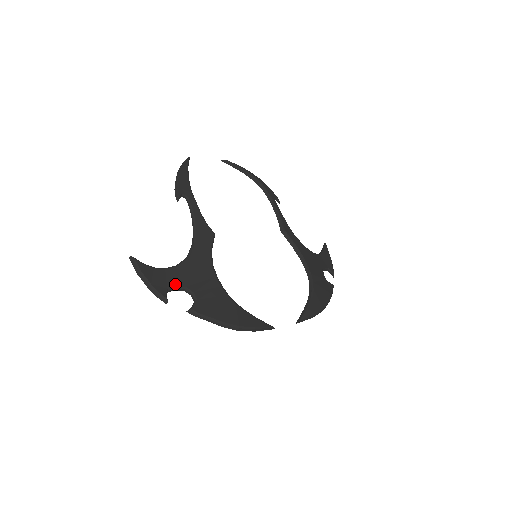
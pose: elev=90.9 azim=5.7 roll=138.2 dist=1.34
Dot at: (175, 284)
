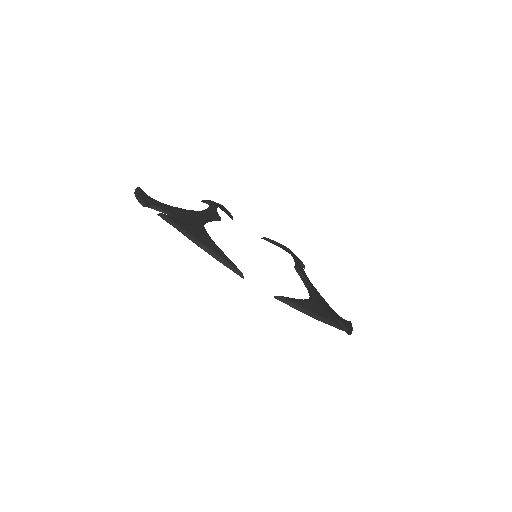
Dot at: (161, 207)
